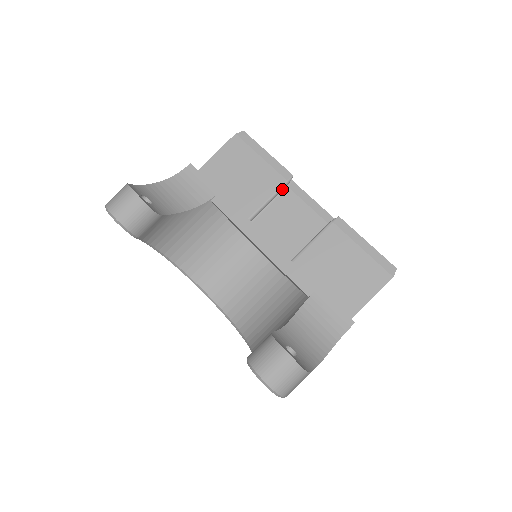
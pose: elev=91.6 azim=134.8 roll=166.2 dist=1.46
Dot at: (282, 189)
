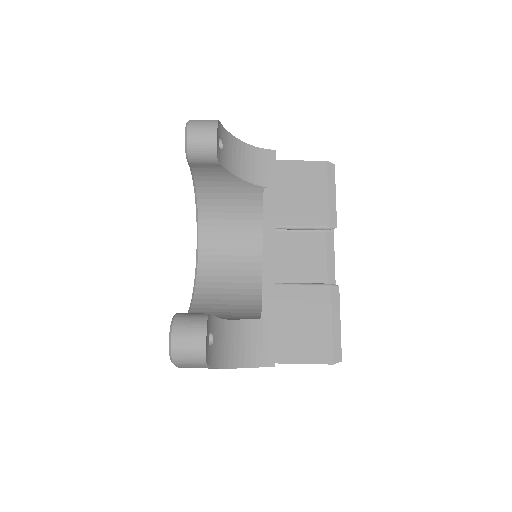
Dot at: (320, 229)
